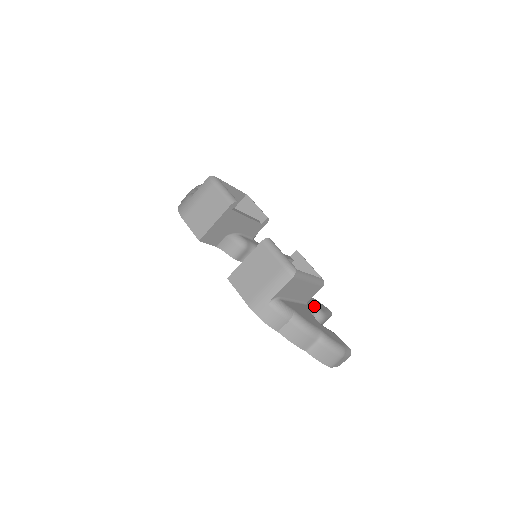
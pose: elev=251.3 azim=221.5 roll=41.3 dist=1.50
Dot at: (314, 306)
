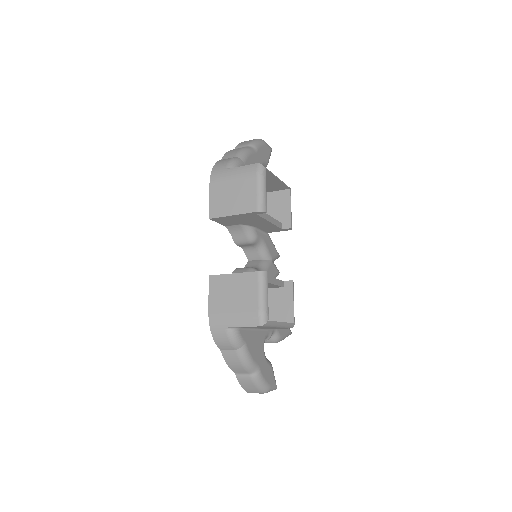
Dot at: (275, 330)
